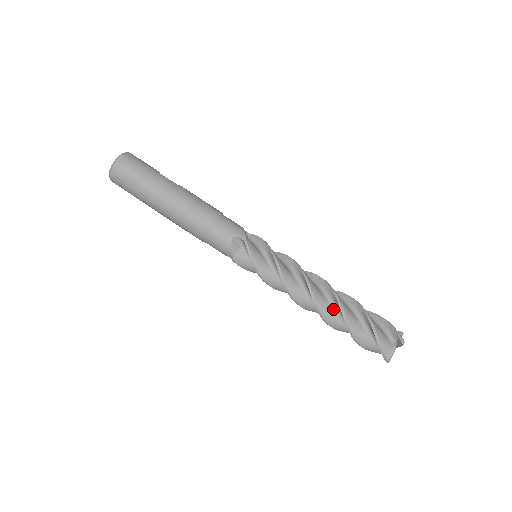
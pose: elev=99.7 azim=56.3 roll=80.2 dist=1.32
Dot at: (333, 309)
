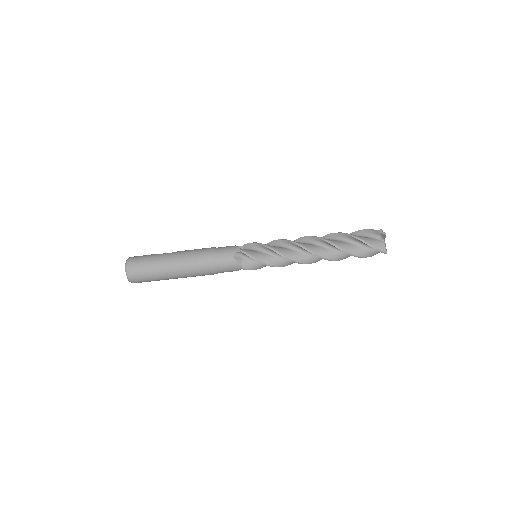
Dot at: (327, 249)
